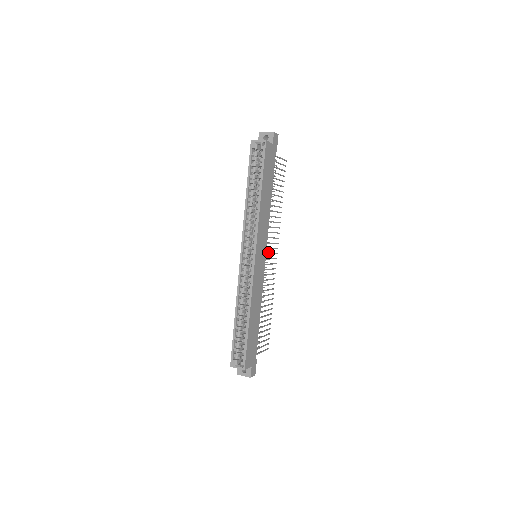
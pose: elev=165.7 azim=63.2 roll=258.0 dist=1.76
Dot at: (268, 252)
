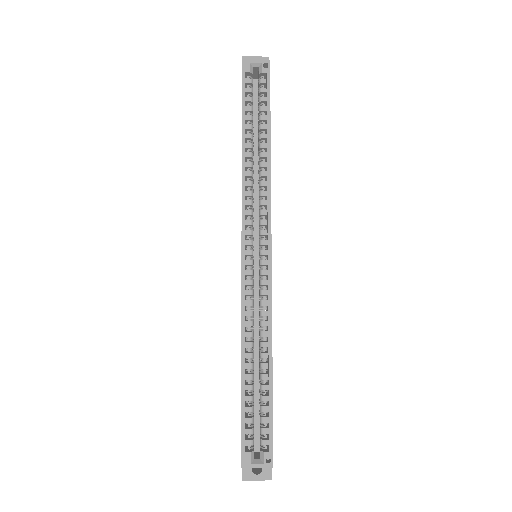
Dot at: occluded
